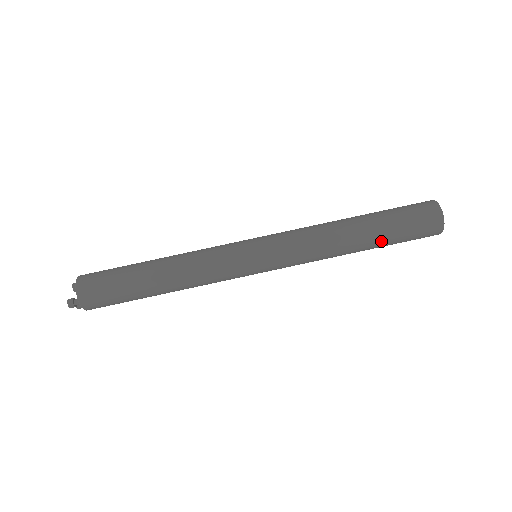
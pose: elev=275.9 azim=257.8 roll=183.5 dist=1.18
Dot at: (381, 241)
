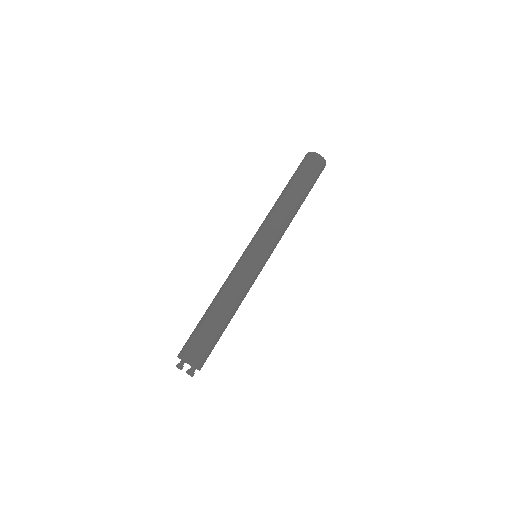
Dot at: (306, 192)
